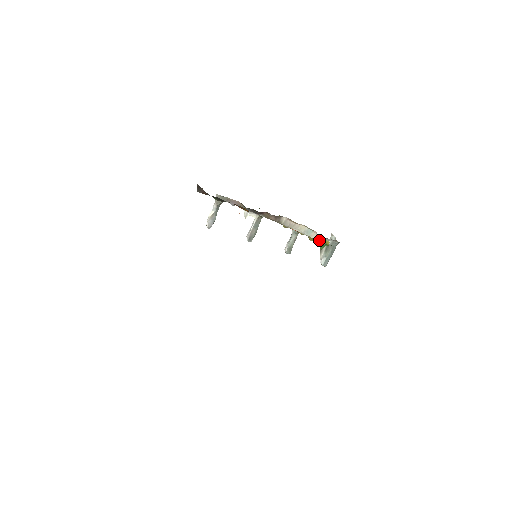
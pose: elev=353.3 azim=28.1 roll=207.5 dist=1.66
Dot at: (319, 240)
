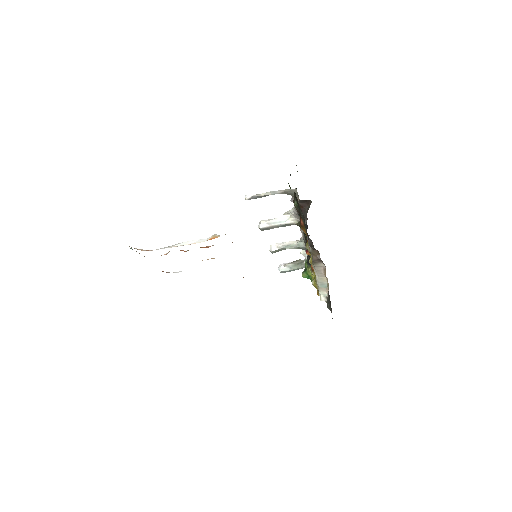
Dot at: (322, 297)
